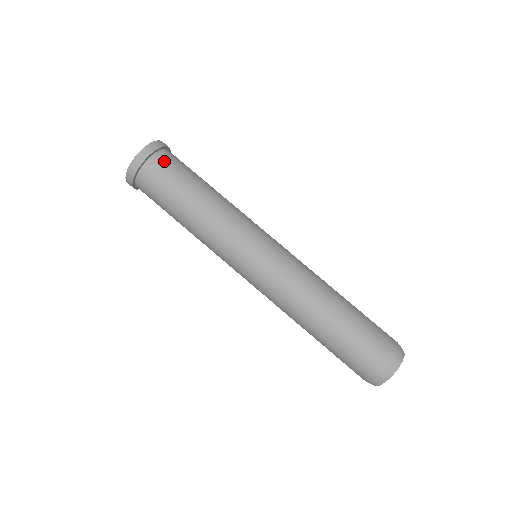
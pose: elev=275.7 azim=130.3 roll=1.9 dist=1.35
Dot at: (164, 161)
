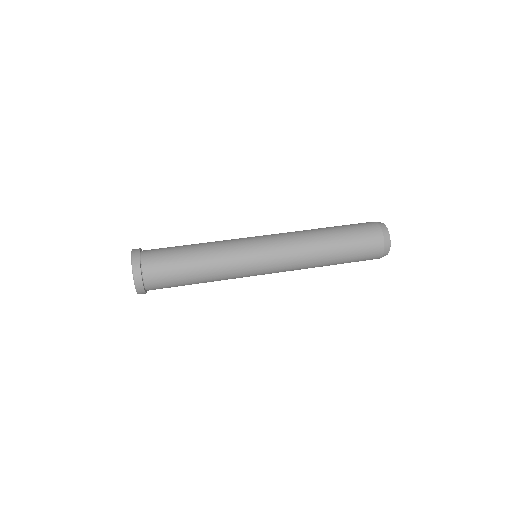
Dot at: (151, 262)
